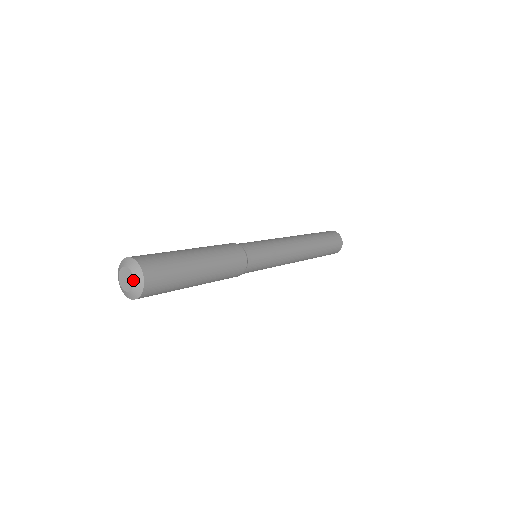
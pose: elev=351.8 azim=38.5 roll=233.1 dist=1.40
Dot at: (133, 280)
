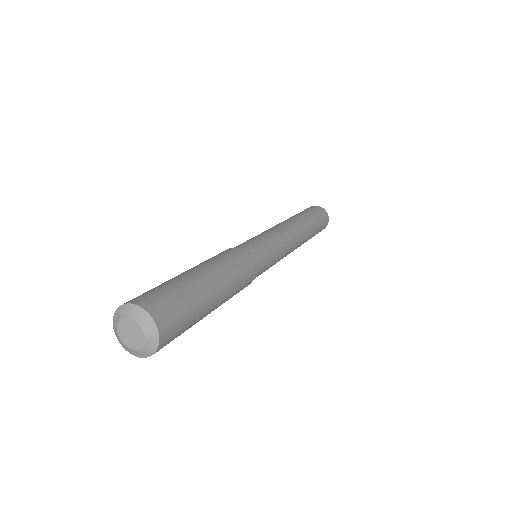
Dot at: (143, 343)
